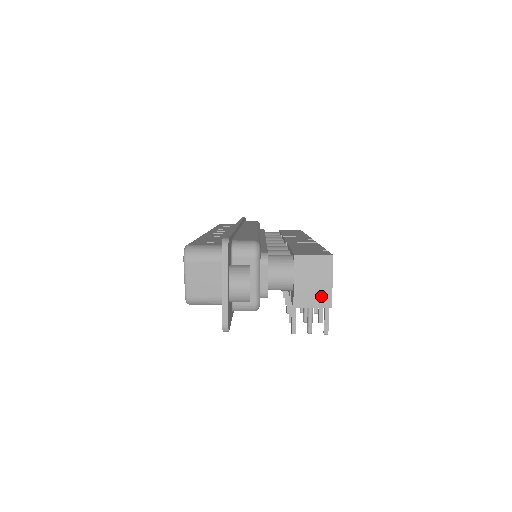
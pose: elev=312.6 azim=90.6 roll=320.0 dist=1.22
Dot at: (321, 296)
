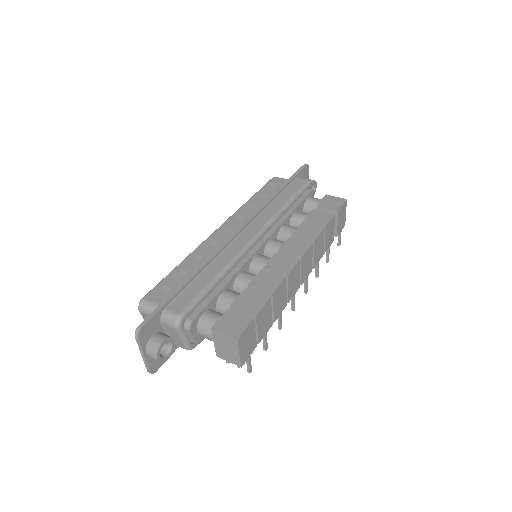
Dot at: (233, 358)
